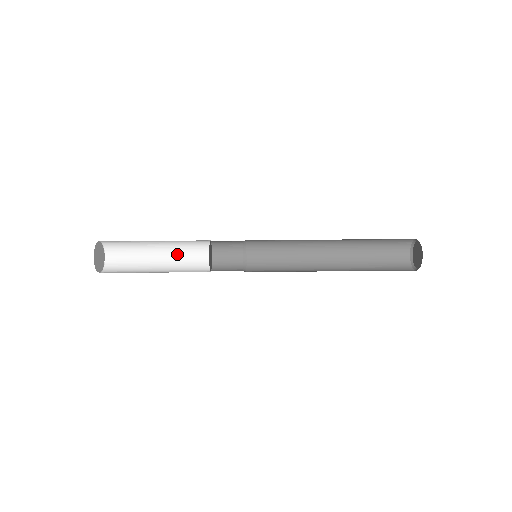
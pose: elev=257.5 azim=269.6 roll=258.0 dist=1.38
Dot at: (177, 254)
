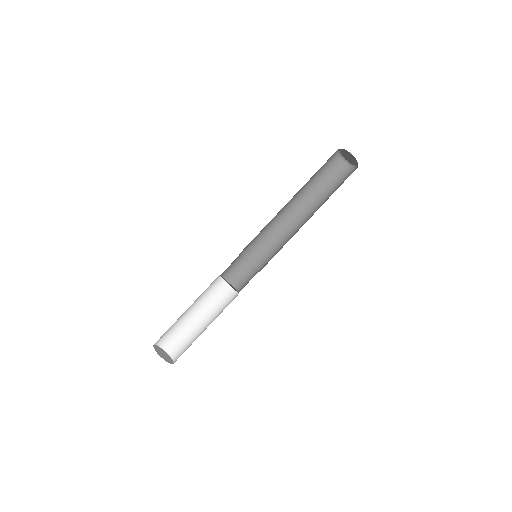
Dot at: (206, 303)
